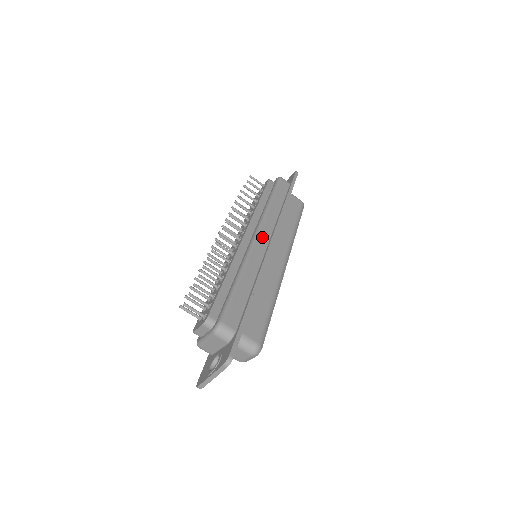
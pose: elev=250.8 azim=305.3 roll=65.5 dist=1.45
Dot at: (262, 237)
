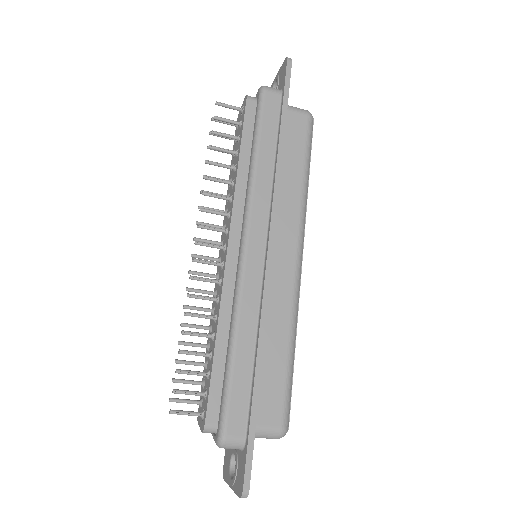
Dot at: (254, 243)
